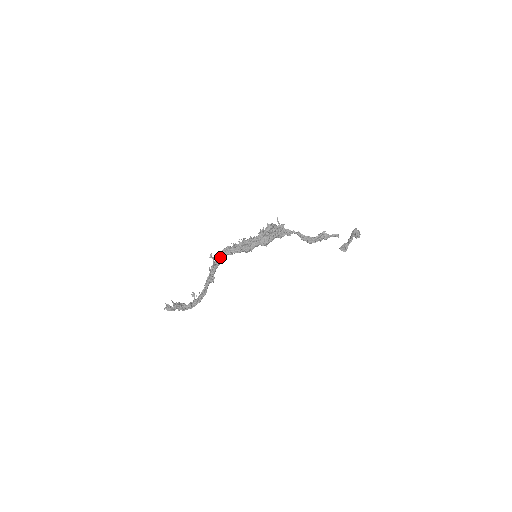
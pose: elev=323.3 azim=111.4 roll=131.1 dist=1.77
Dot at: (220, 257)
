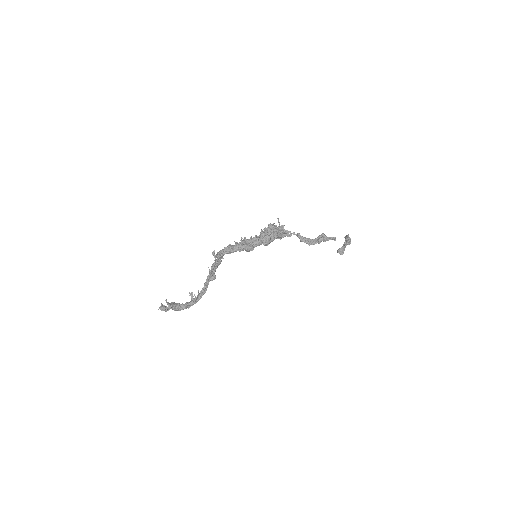
Dot at: (222, 255)
